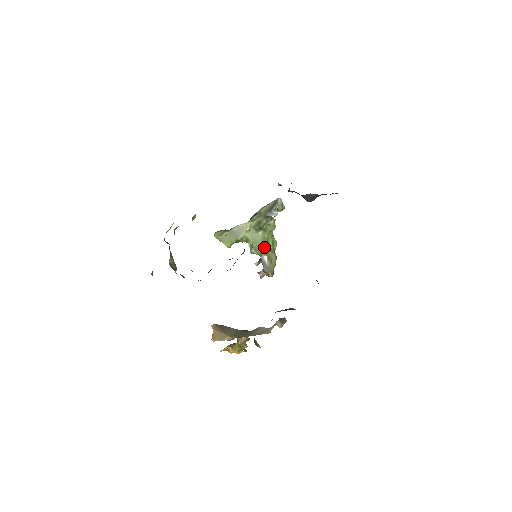
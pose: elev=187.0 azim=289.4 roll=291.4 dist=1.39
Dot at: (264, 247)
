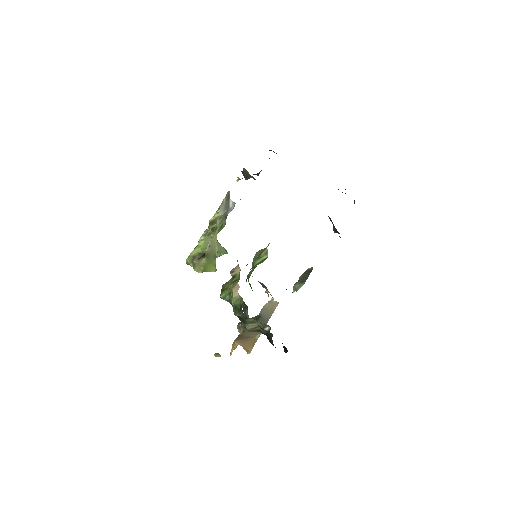
Dot at: occluded
